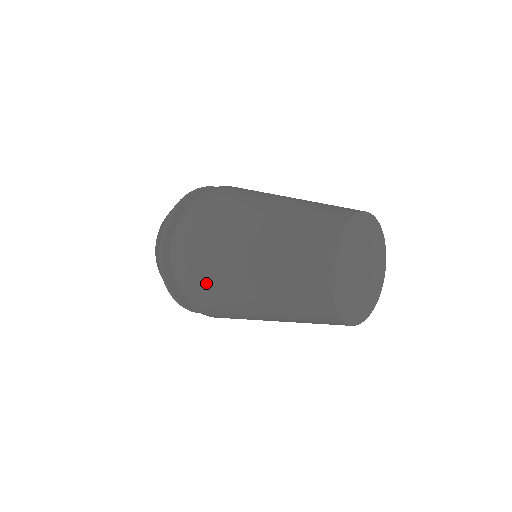
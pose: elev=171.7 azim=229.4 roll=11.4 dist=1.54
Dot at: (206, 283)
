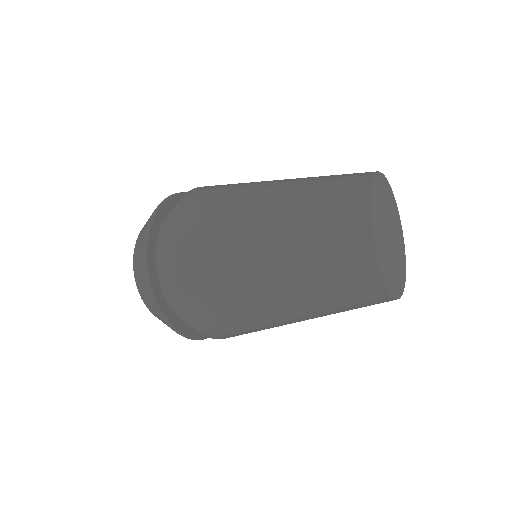
Dot at: (206, 225)
